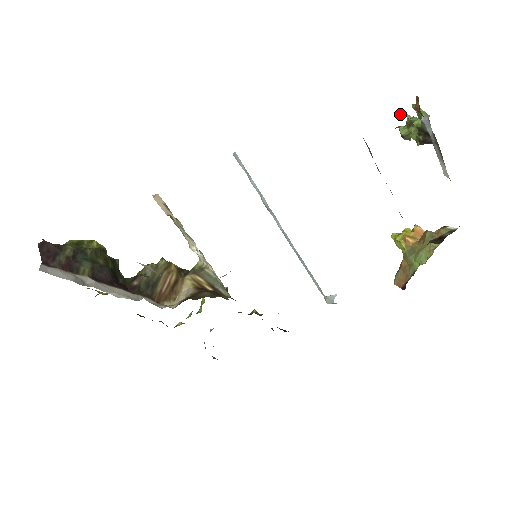
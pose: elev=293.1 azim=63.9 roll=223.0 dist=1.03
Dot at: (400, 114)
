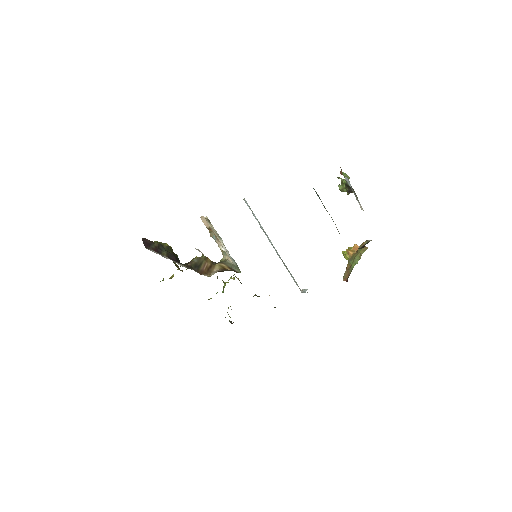
Dot at: occluded
